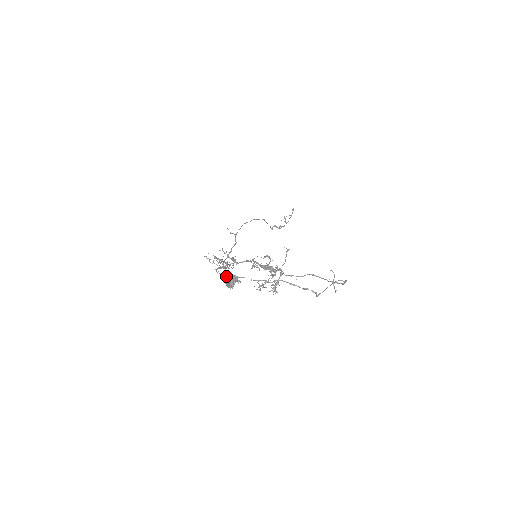
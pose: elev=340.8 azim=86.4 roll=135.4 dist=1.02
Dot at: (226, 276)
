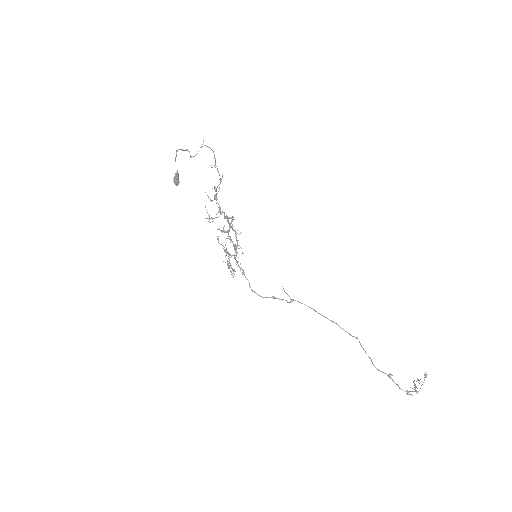
Dot at: (178, 178)
